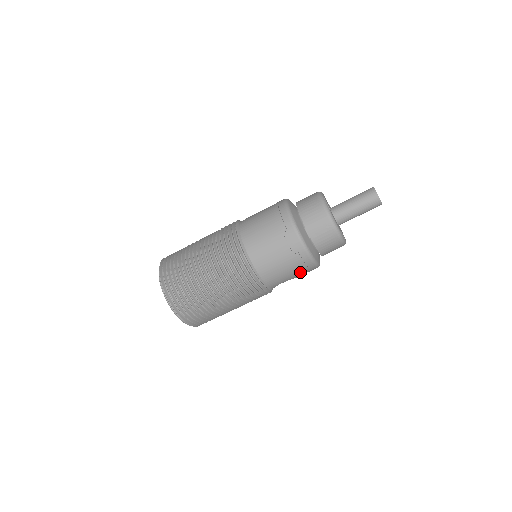
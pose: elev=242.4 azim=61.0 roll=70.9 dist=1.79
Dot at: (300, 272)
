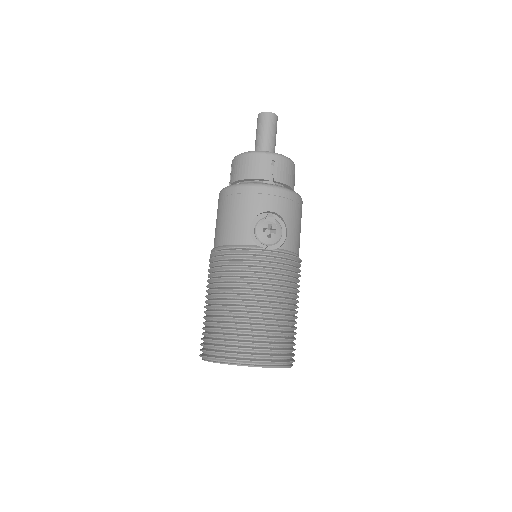
Dot at: (246, 204)
